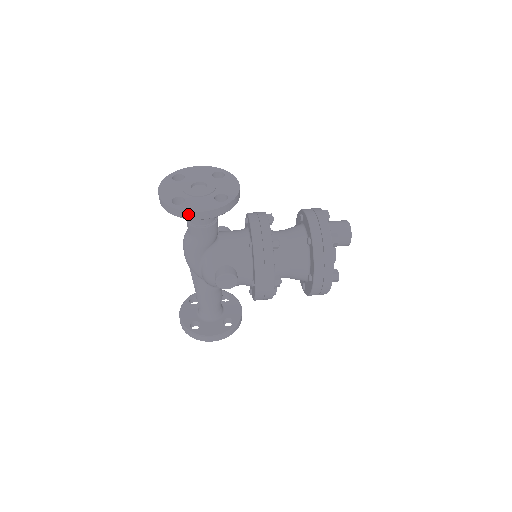
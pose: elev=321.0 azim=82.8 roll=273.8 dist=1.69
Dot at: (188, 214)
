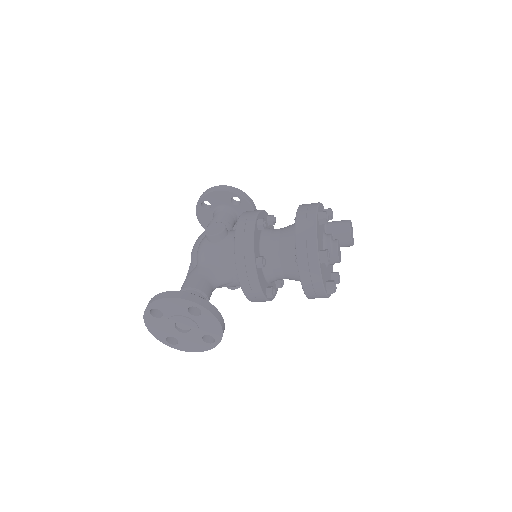
Dot at: (209, 190)
